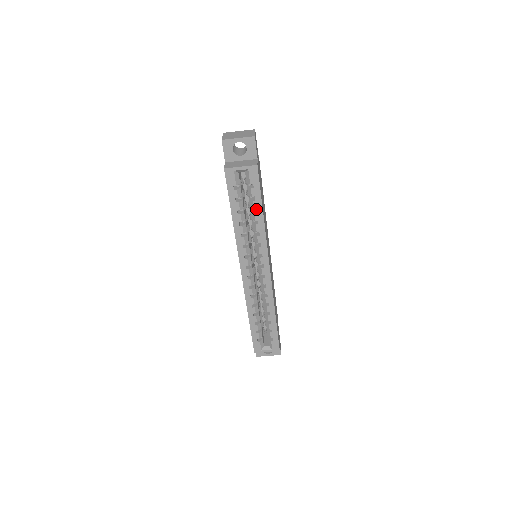
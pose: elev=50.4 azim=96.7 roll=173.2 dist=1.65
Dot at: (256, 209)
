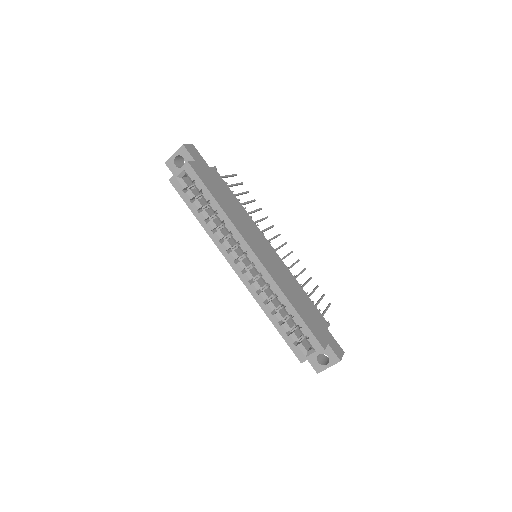
Dot at: occluded
